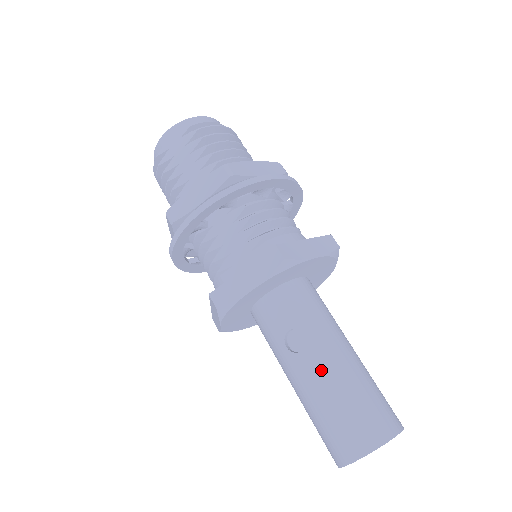
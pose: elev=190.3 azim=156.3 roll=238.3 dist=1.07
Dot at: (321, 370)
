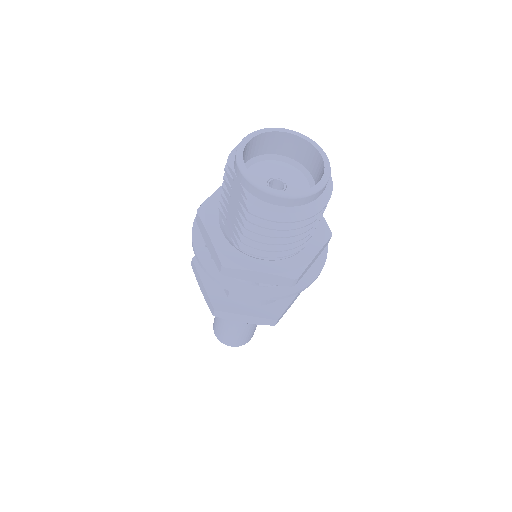
Dot at: occluded
